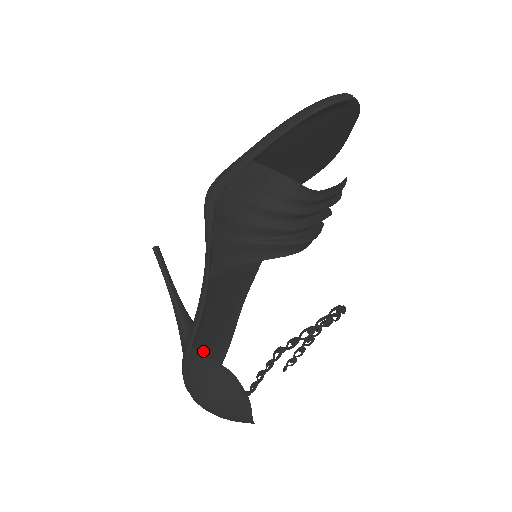
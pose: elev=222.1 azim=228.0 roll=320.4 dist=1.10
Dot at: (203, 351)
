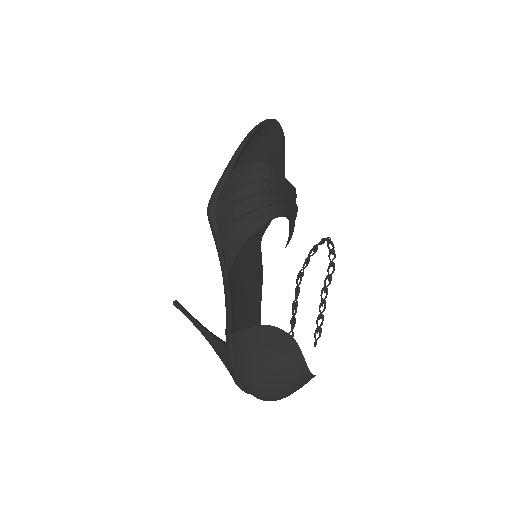
Dot at: occluded
